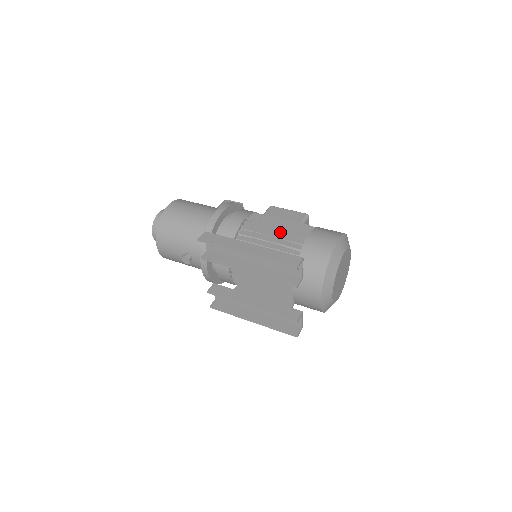
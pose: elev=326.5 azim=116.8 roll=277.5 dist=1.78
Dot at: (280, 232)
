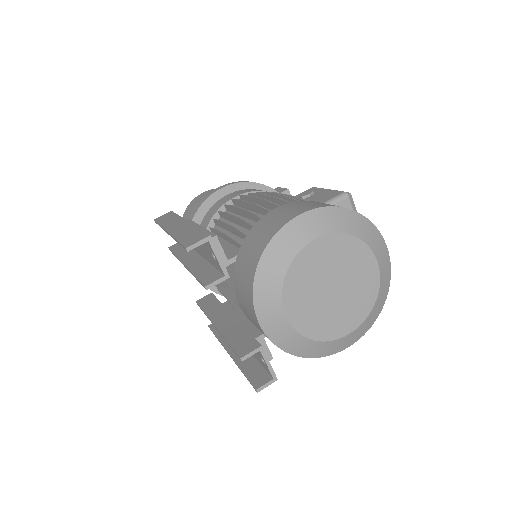
Dot at: (254, 210)
